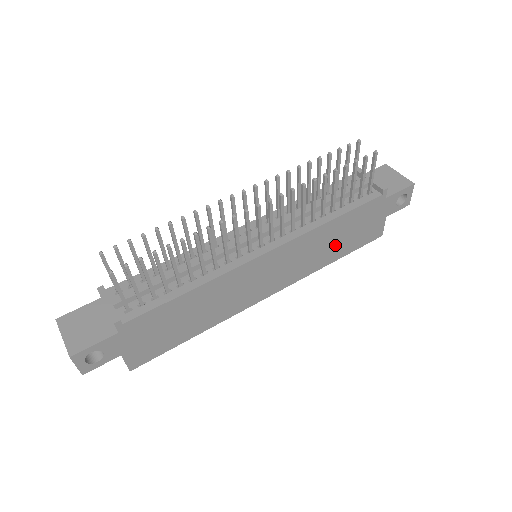
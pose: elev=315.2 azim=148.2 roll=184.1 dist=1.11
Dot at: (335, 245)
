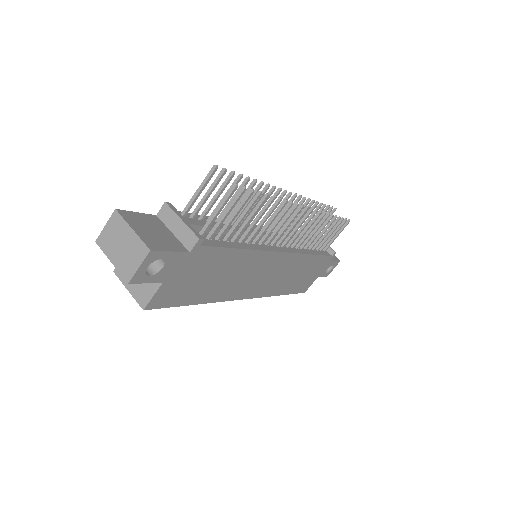
Dot at: (294, 279)
